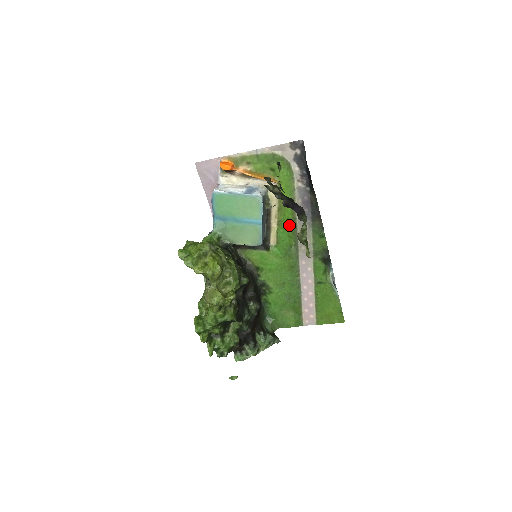
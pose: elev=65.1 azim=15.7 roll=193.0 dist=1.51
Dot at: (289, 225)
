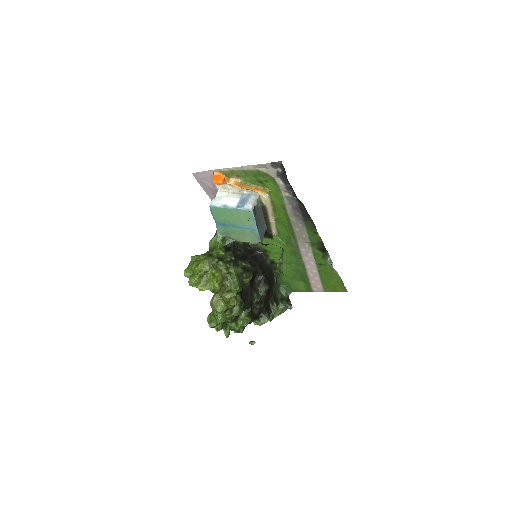
Dot at: (285, 223)
